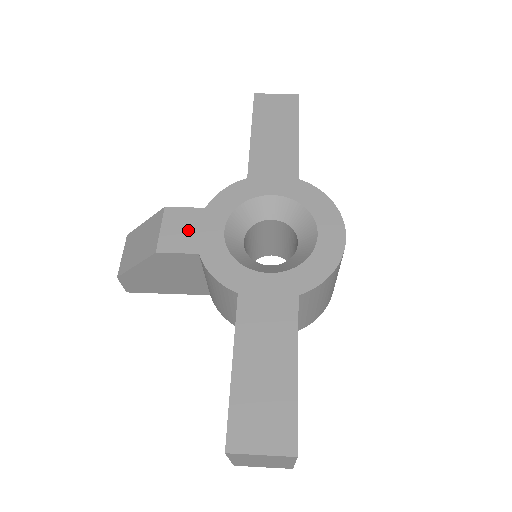
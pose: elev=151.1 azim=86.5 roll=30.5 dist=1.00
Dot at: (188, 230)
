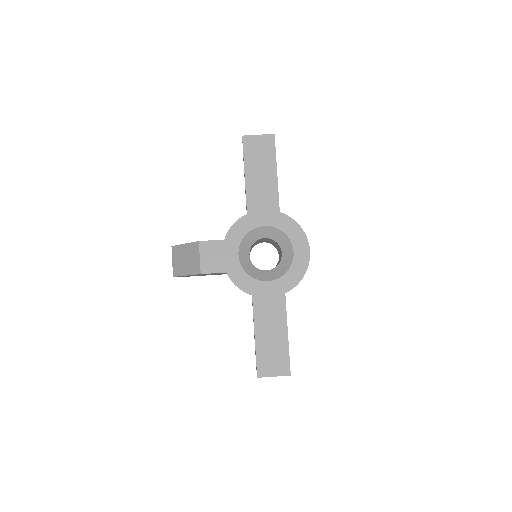
Dot at: (217, 257)
